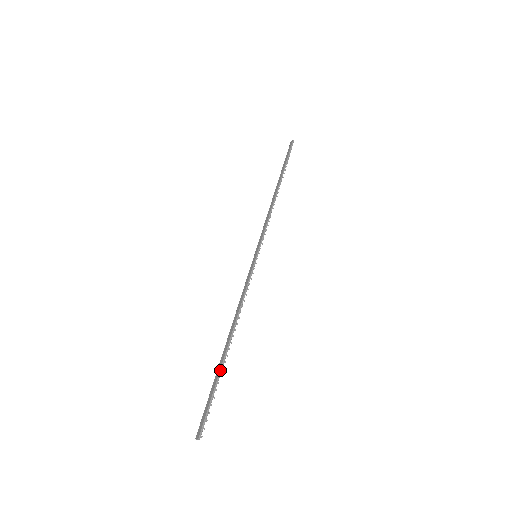
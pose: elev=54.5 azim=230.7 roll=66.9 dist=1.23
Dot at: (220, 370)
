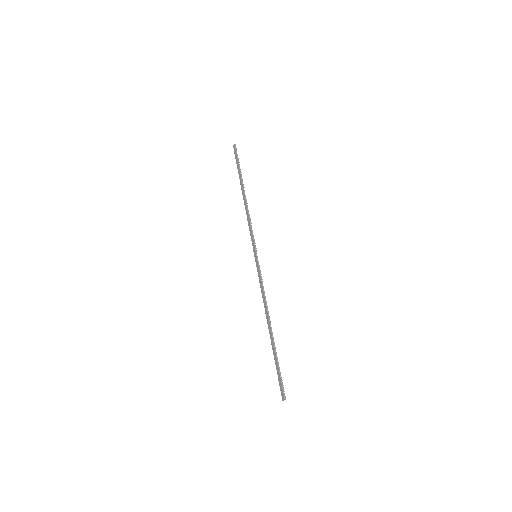
Dot at: (275, 350)
